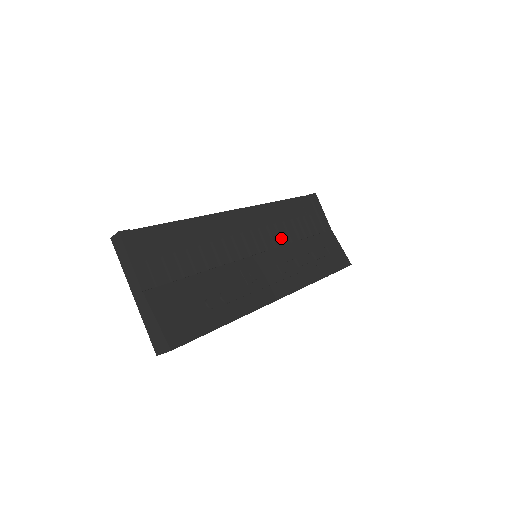
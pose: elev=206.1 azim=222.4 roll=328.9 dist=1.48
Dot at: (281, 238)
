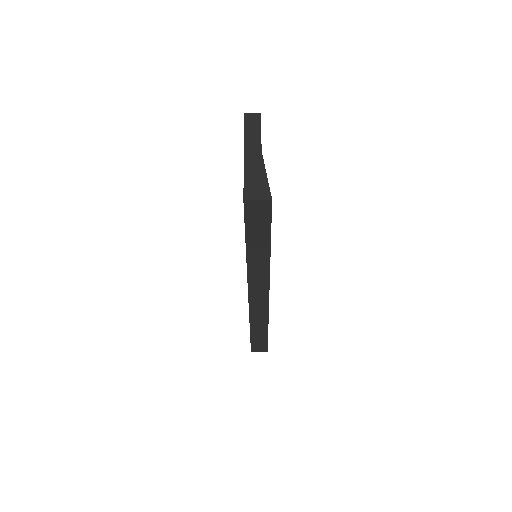
Dot at: occluded
